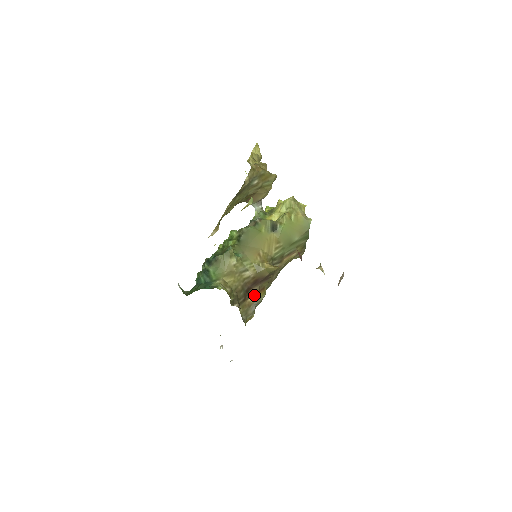
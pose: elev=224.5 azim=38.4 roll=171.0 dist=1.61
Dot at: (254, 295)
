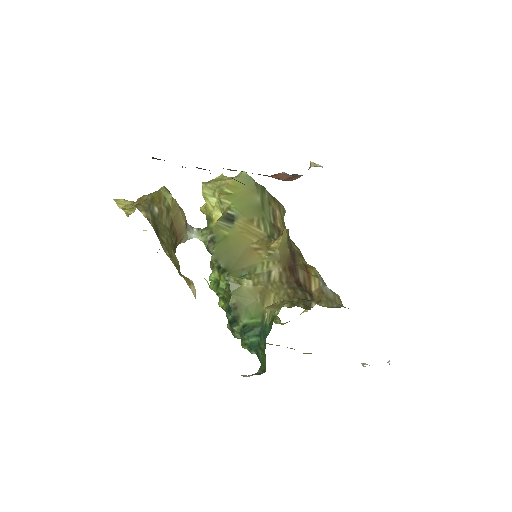
Dot at: (309, 280)
